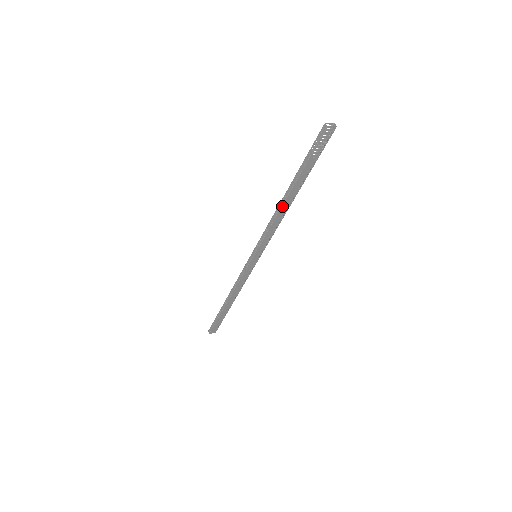
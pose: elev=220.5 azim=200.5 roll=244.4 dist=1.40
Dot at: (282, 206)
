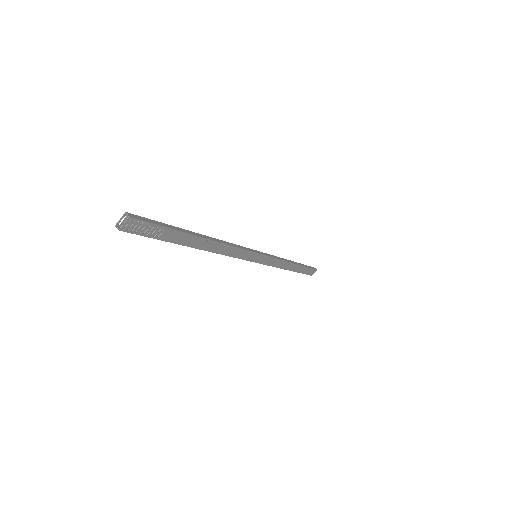
Dot at: (207, 250)
